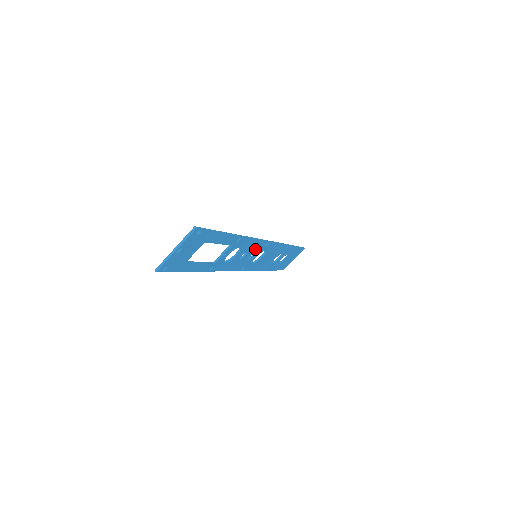
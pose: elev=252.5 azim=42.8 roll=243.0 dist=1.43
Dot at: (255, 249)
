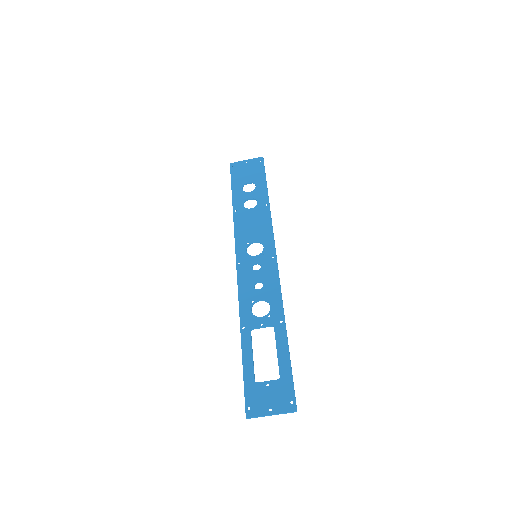
Dot at: (267, 272)
